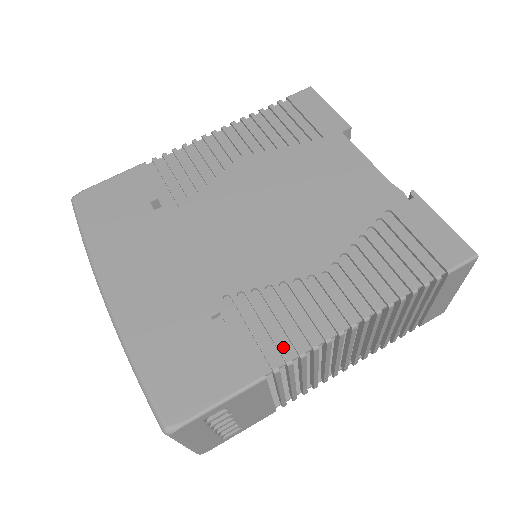
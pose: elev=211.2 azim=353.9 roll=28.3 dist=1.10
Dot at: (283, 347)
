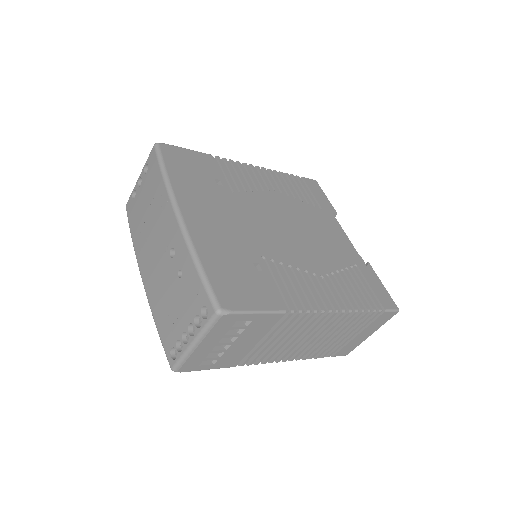
Dot at: (297, 301)
